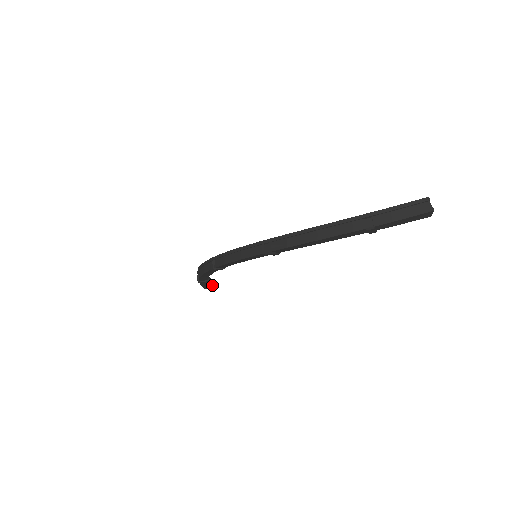
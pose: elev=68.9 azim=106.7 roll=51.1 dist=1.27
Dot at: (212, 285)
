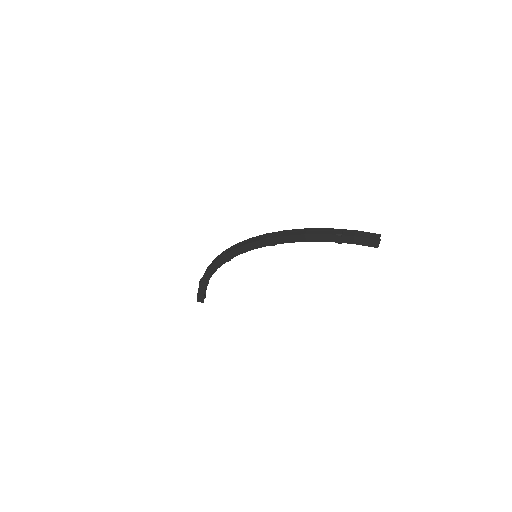
Dot at: occluded
